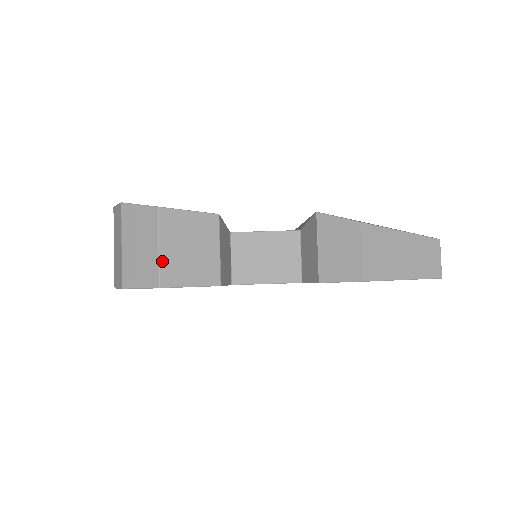
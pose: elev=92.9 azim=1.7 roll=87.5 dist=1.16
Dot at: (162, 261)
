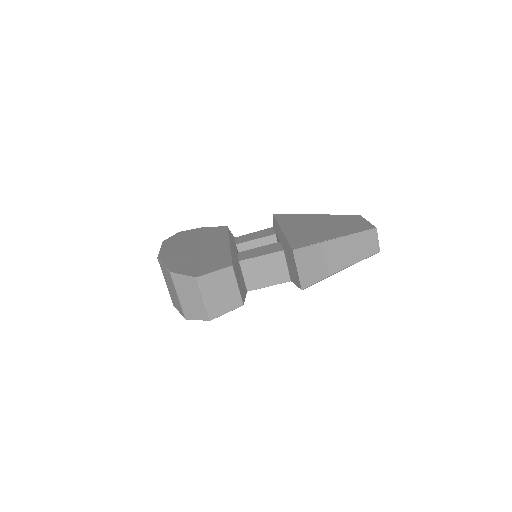
Dot at: (207, 306)
